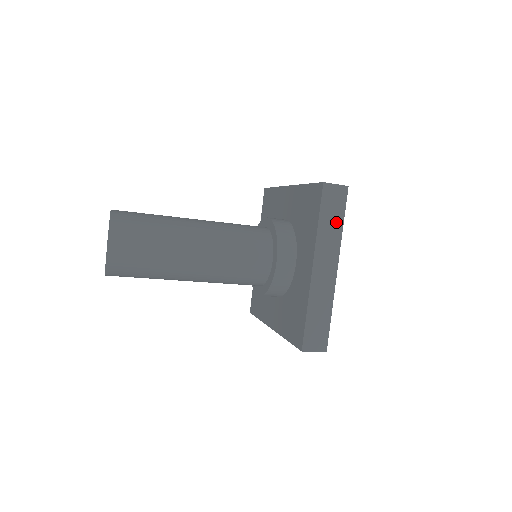
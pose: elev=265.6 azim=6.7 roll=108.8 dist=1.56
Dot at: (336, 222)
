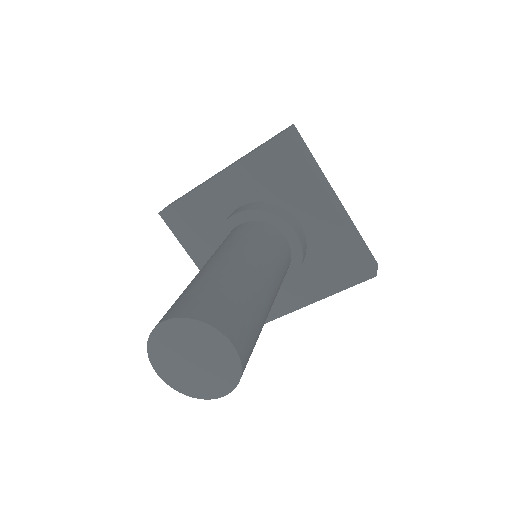
Dot at: occluded
